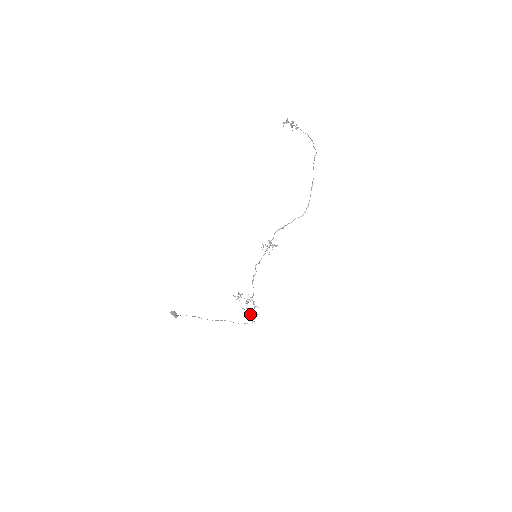
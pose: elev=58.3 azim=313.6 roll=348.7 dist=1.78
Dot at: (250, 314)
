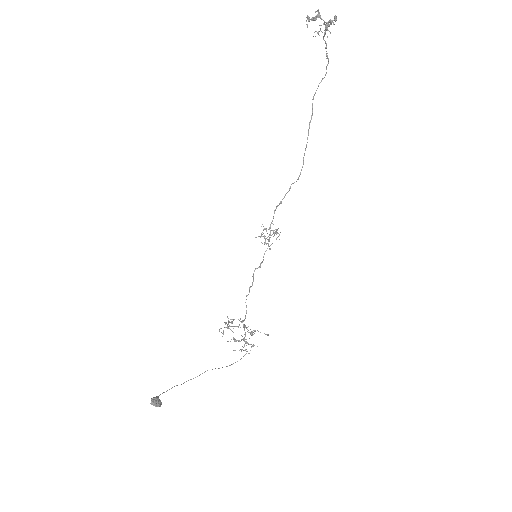
Dot at: occluded
